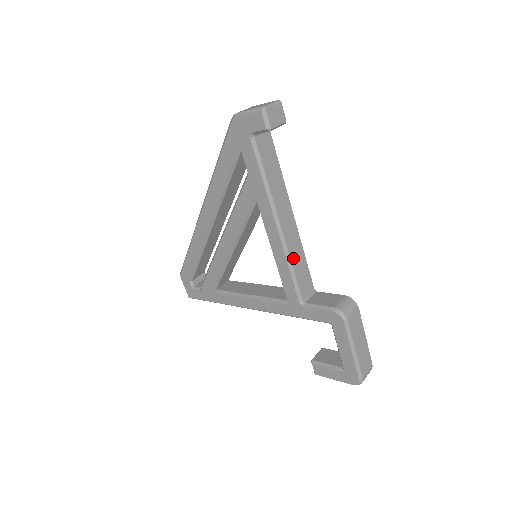
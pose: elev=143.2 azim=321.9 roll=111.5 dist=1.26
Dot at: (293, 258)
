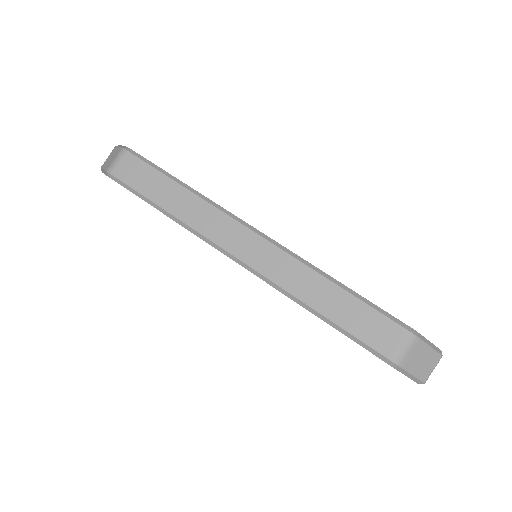
Dot at: occluded
